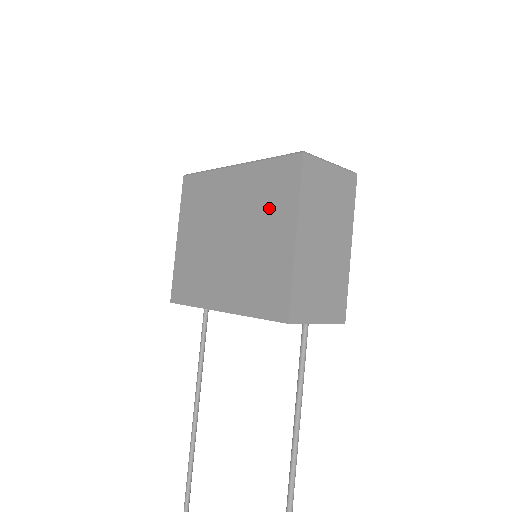
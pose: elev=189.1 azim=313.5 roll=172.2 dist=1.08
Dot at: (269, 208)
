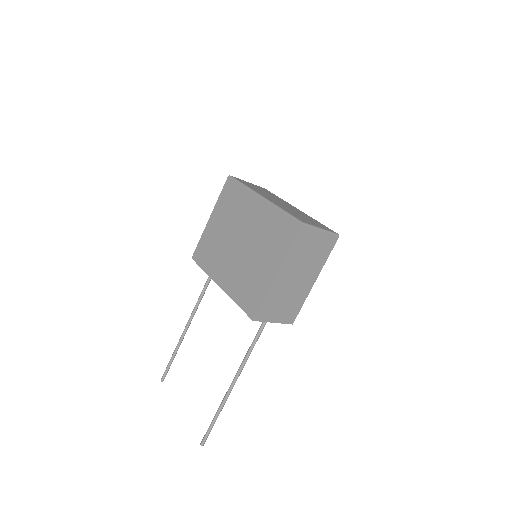
Dot at: (270, 244)
